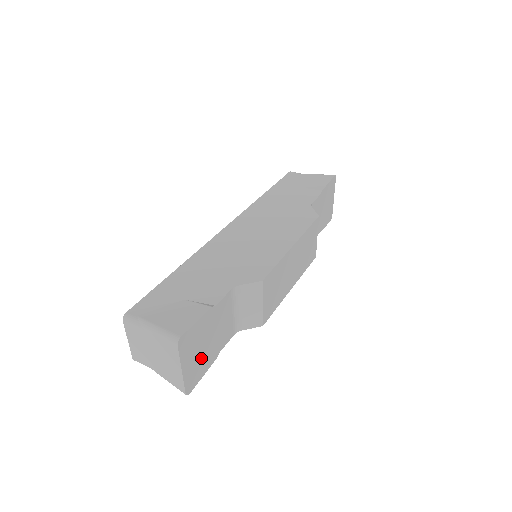
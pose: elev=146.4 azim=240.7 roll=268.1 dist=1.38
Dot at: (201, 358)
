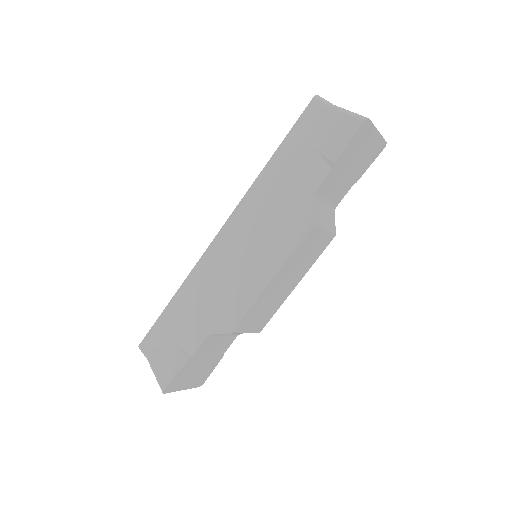
Dot at: (201, 372)
